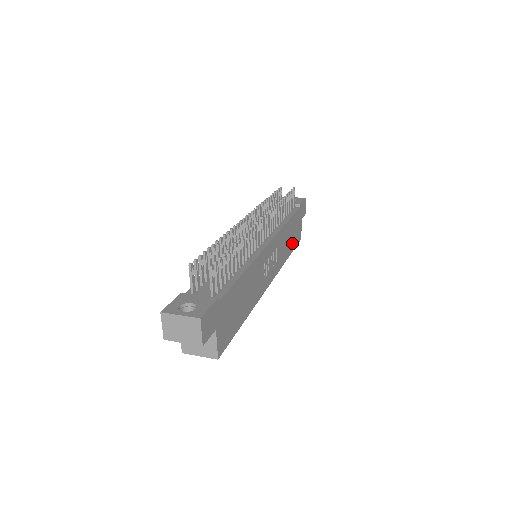
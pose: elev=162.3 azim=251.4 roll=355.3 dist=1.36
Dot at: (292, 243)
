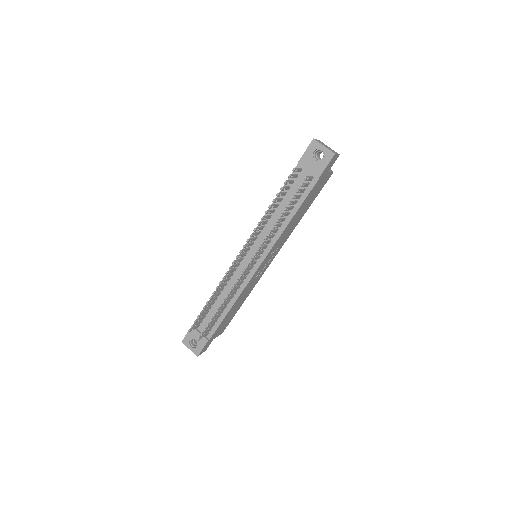
Dot at: (309, 204)
